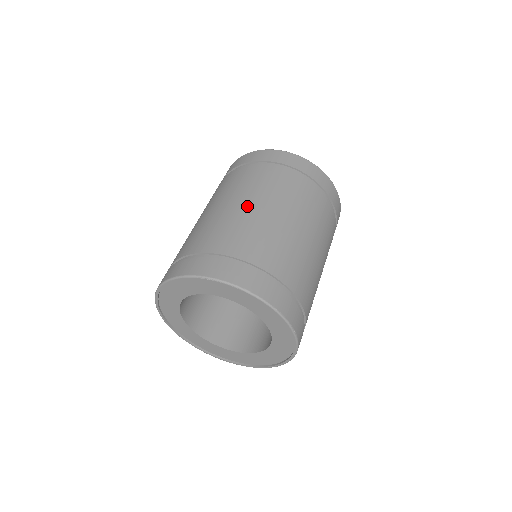
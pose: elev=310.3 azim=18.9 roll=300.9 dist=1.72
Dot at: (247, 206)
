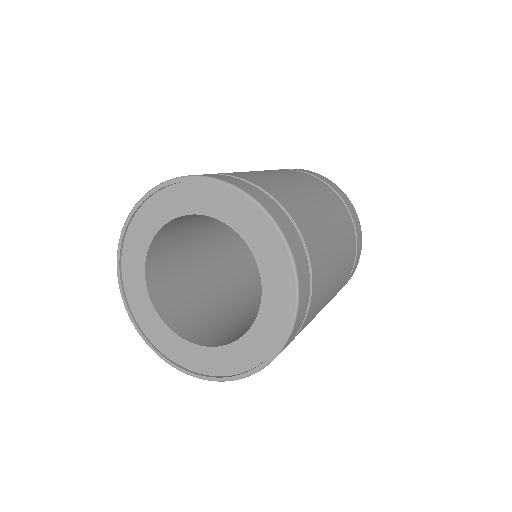
Dot at: (307, 192)
